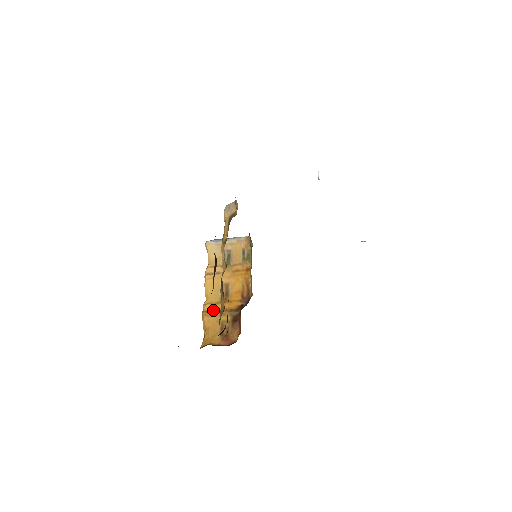
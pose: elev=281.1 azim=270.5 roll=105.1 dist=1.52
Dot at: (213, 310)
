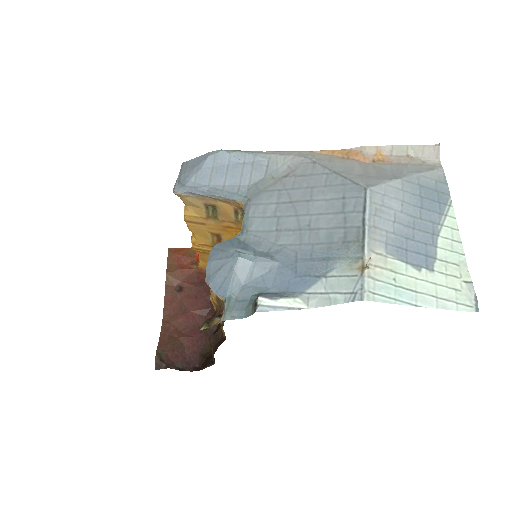
Dot at: (205, 250)
